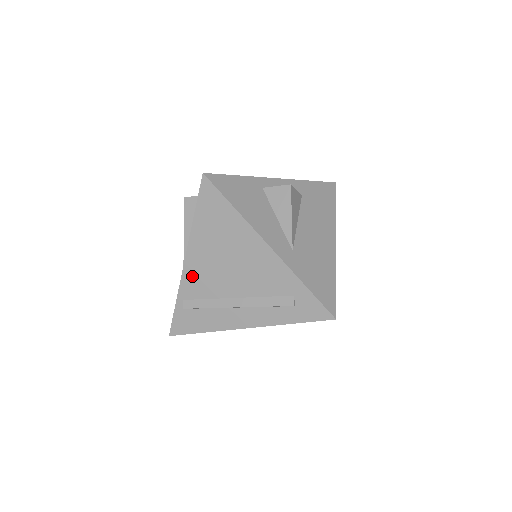
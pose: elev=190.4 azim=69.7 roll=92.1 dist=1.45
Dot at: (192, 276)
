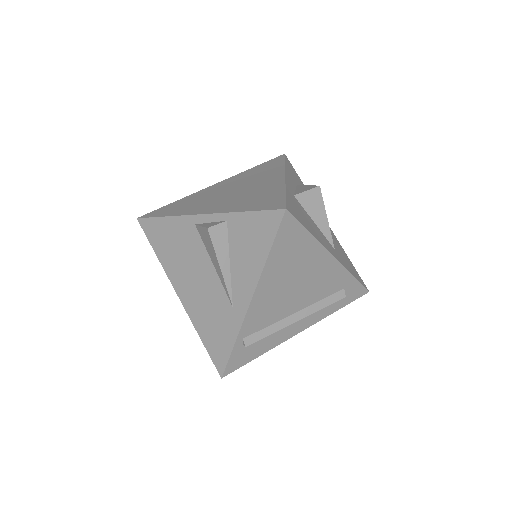
Dot at: (256, 313)
